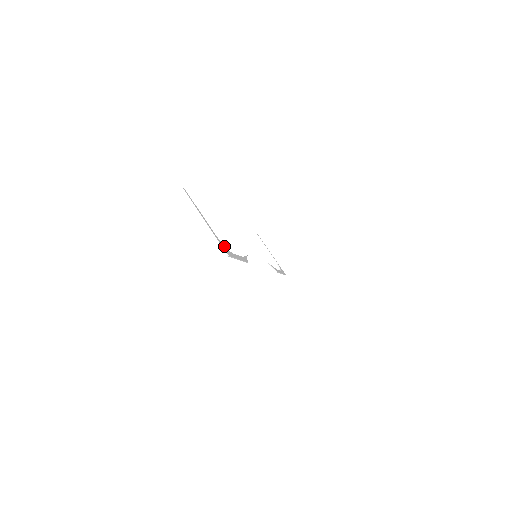
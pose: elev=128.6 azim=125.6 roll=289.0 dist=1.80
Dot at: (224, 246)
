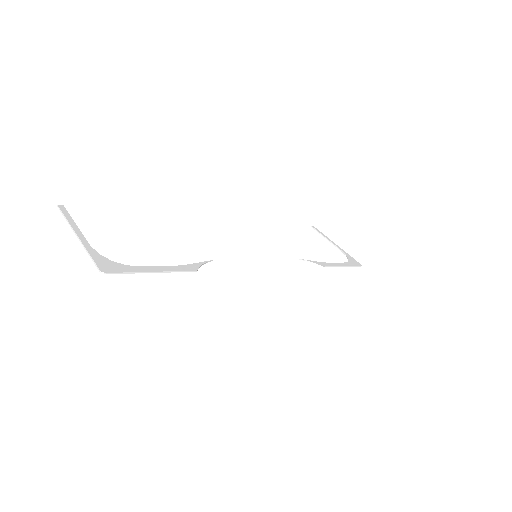
Dot at: (108, 261)
